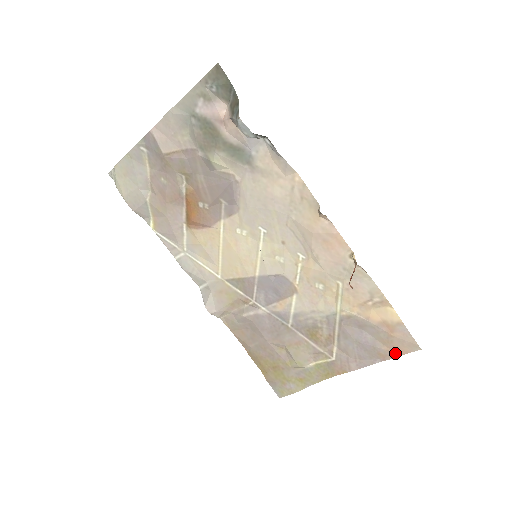
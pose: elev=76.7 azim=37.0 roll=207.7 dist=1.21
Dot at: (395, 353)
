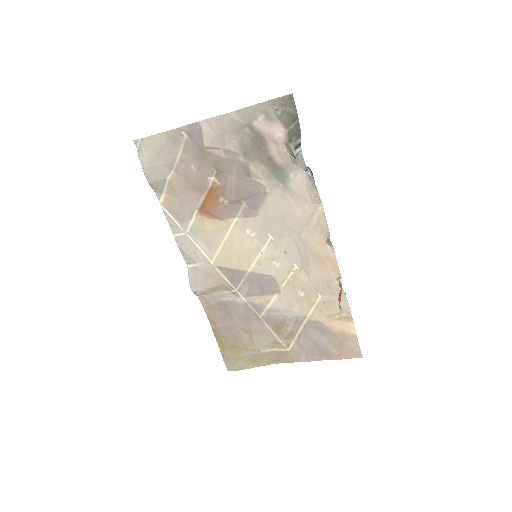
Dot at: (341, 356)
